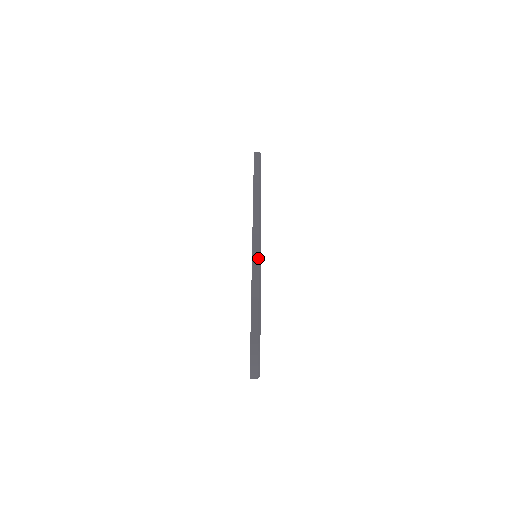
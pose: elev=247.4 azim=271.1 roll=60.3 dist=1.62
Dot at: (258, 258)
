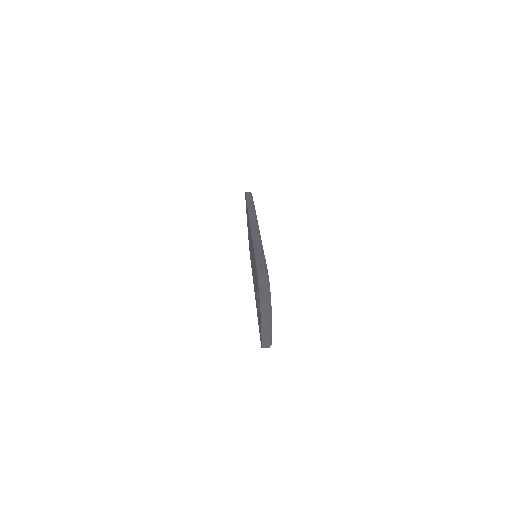
Dot at: (257, 232)
